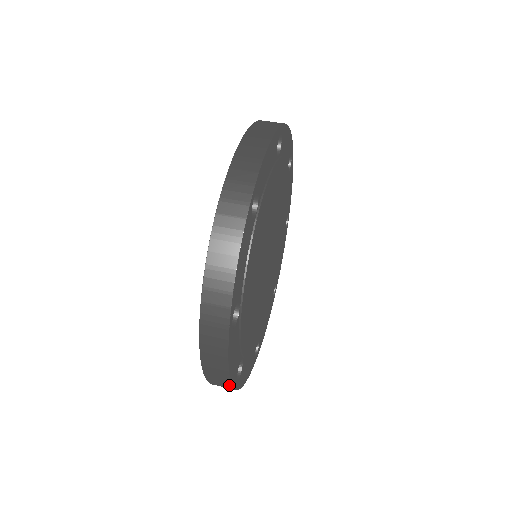
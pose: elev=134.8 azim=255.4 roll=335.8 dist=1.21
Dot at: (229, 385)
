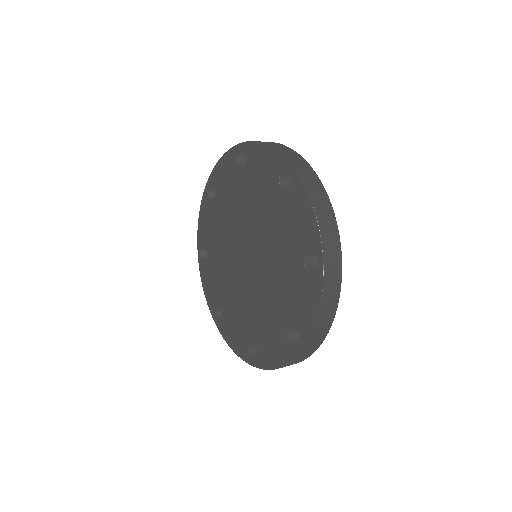
Dot at: (325, 335)
